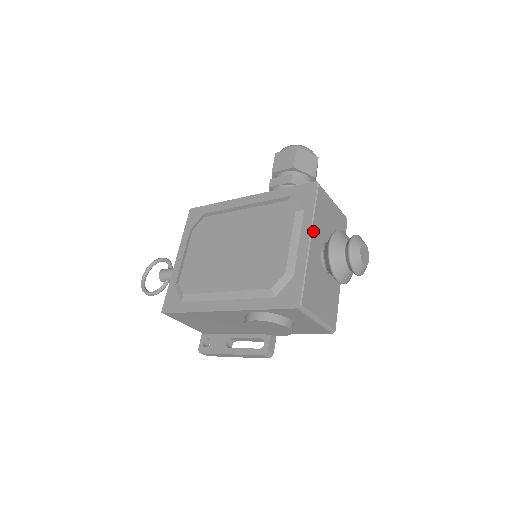
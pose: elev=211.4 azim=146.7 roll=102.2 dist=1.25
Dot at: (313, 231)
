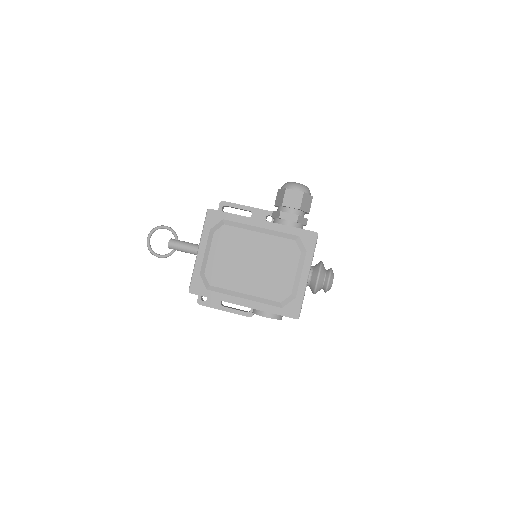
Dot at: occluded
